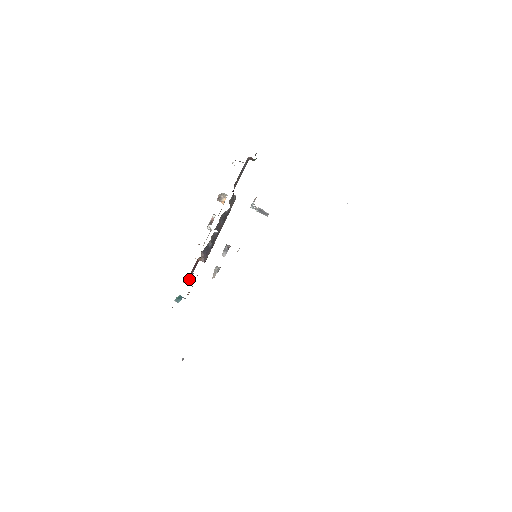
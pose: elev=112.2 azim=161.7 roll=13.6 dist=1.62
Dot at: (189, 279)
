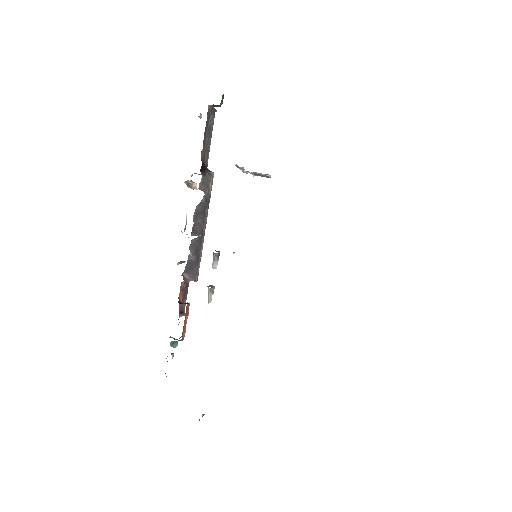
Dot at: (179, 314)
